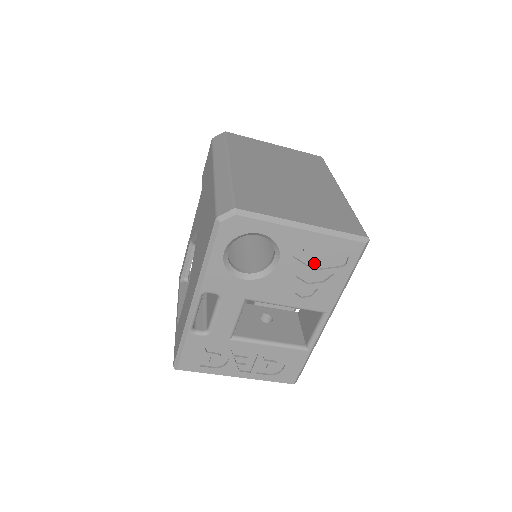
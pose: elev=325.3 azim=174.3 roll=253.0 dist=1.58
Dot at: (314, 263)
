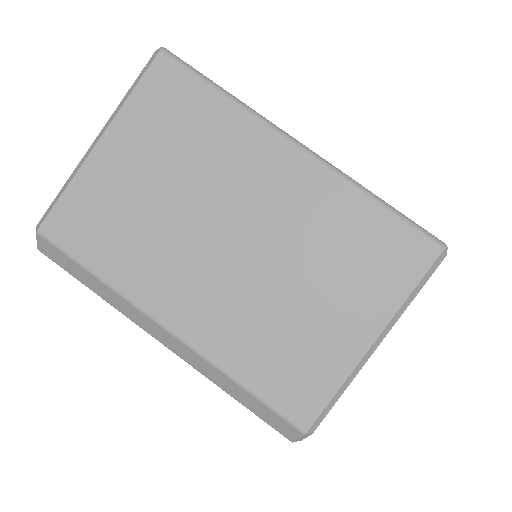
Dot at: occluded
